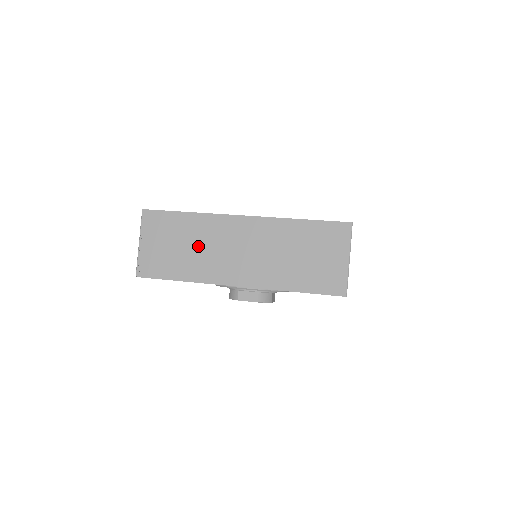
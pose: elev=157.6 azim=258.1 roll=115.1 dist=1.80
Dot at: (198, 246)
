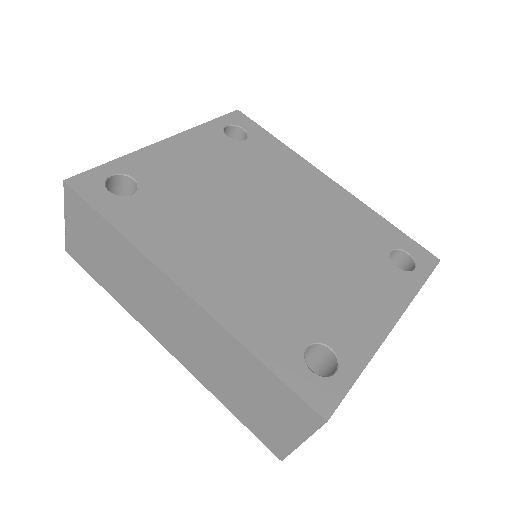
Dot at: (127, 277)
